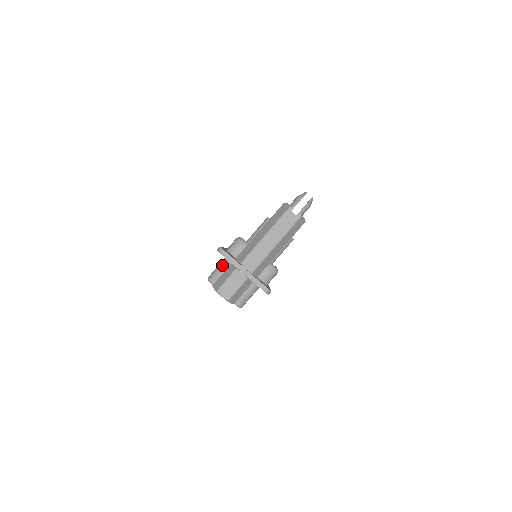
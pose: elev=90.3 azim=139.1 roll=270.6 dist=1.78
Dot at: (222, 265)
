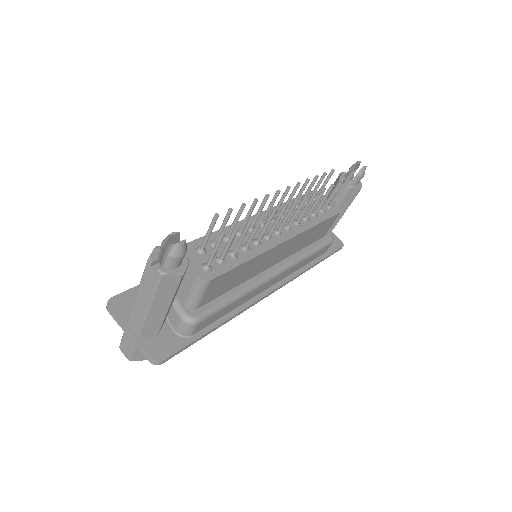
Dot at: occluded
